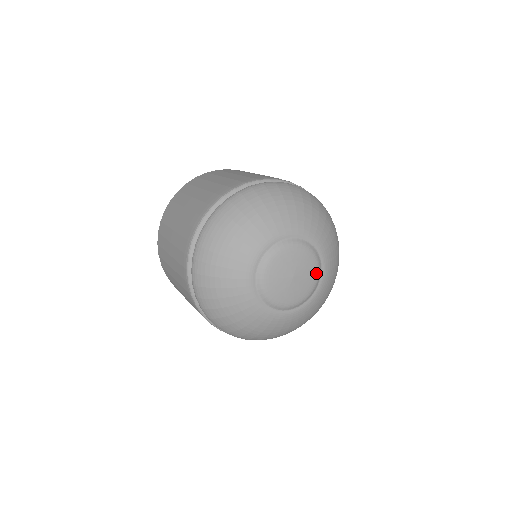
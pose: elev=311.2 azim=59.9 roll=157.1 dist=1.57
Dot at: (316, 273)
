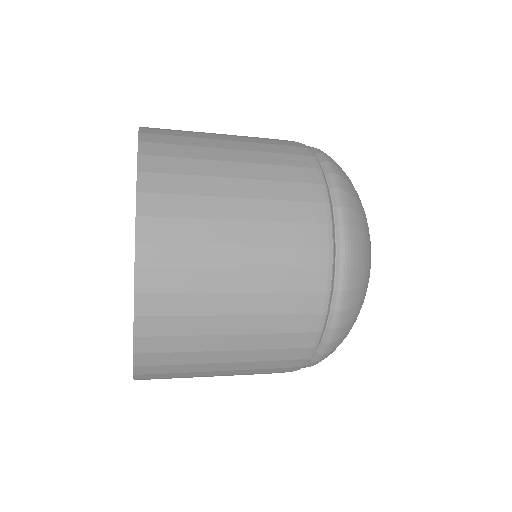
Dot at: occluded
